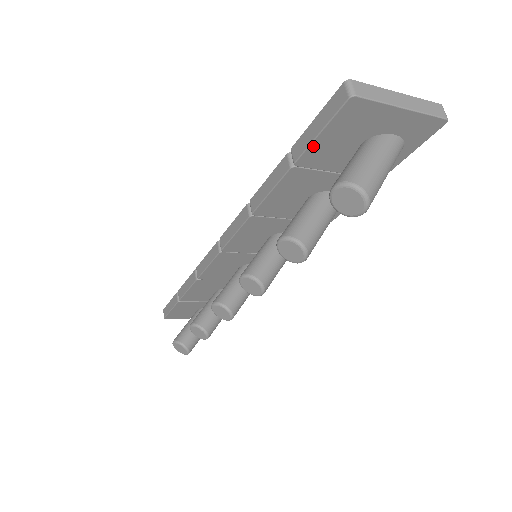
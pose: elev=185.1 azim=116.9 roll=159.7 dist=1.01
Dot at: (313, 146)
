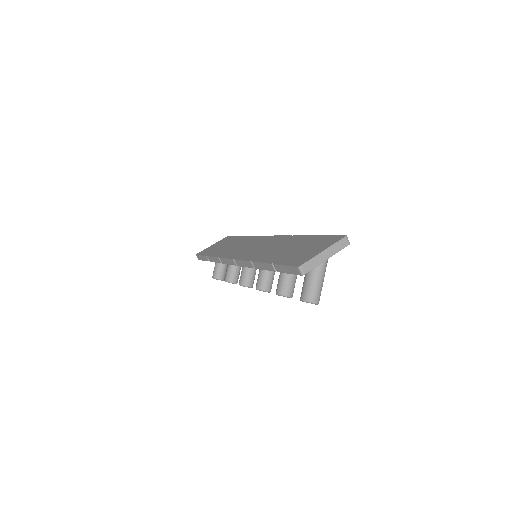
Dot at: (286, 272)
